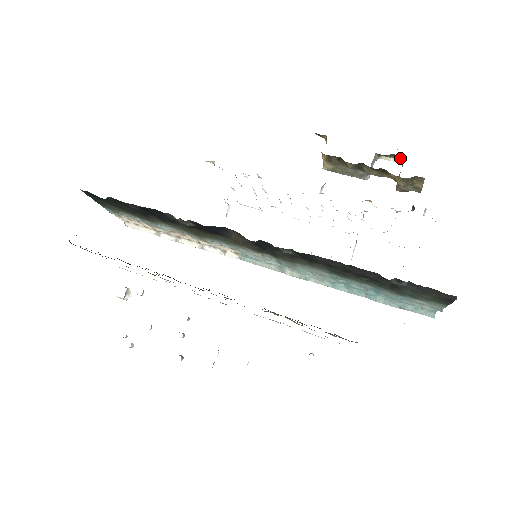
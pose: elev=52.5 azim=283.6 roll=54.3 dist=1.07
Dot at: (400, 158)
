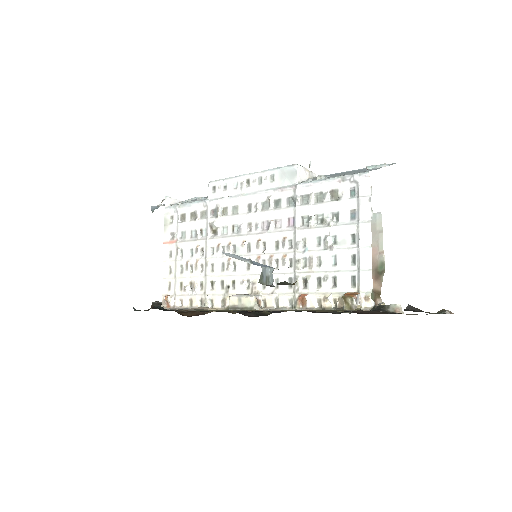
Dot at: occluded
